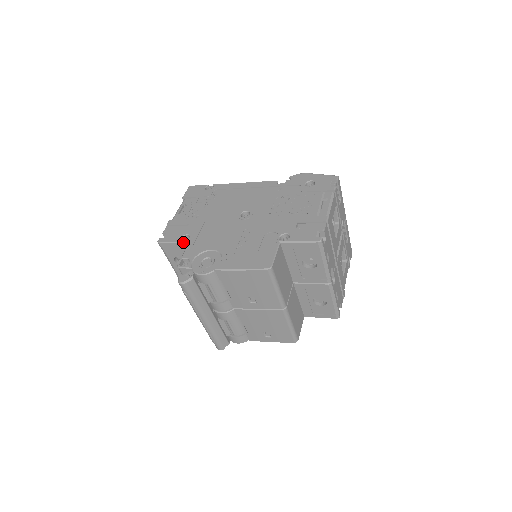
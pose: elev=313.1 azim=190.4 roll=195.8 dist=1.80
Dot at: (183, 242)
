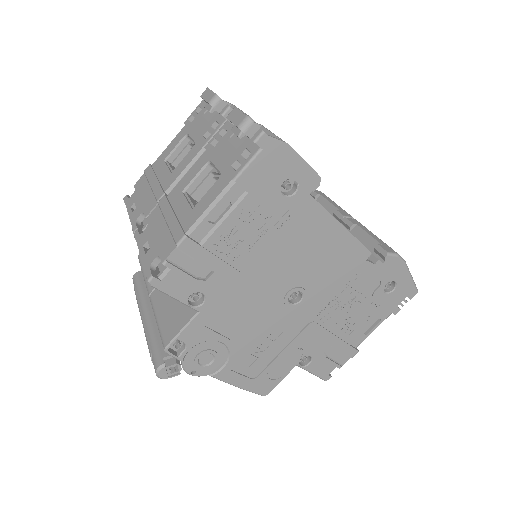
Dot at: (190, 307)
